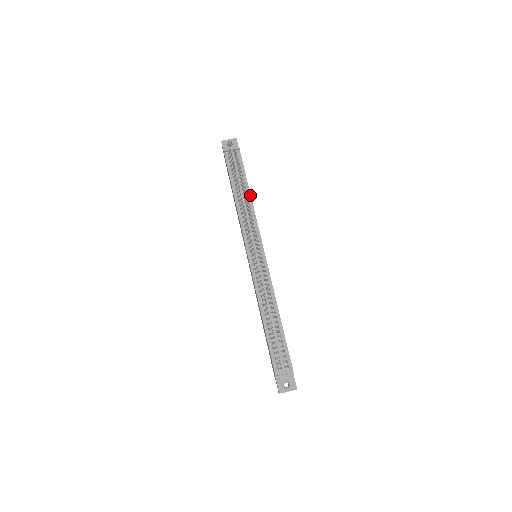
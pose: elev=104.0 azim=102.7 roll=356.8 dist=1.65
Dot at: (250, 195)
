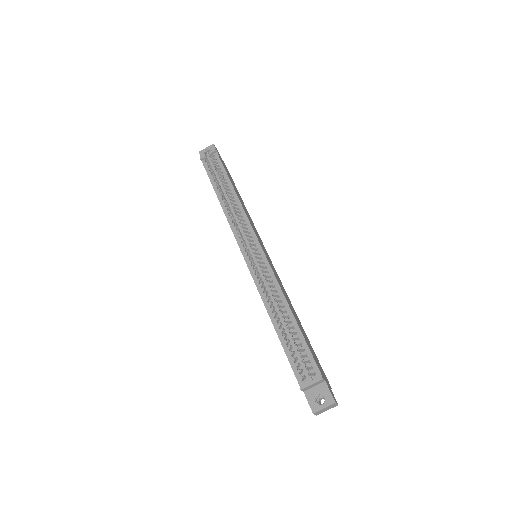
Dot at: (235, 192)
